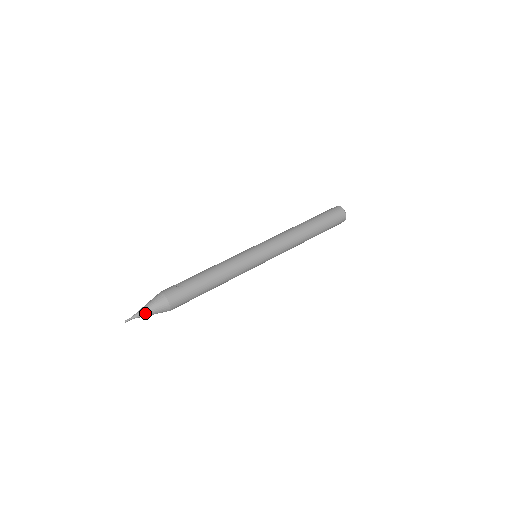
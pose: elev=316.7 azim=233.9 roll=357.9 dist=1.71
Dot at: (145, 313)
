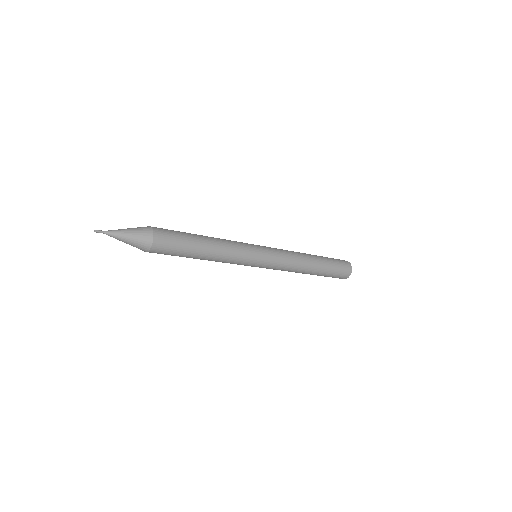
Dot at: (121, 230)
